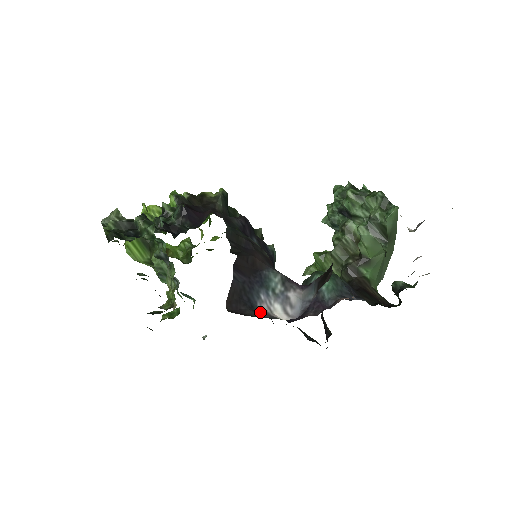
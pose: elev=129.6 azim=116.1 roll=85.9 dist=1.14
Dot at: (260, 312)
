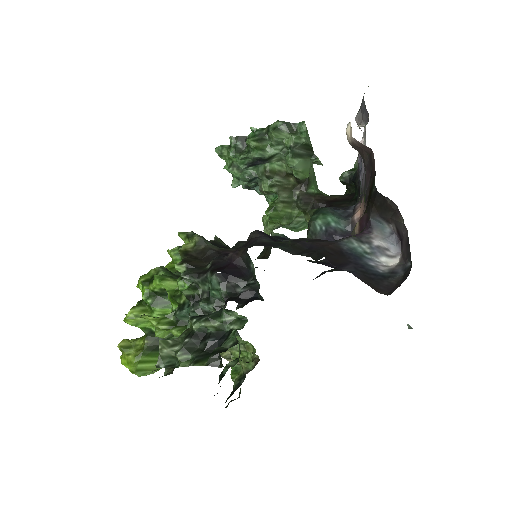
Dot at: (390, 274)
